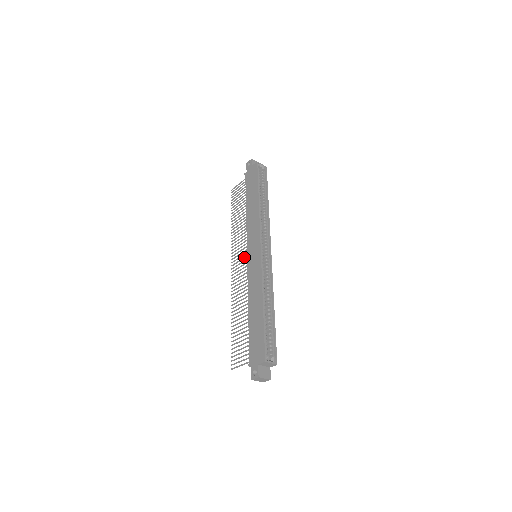
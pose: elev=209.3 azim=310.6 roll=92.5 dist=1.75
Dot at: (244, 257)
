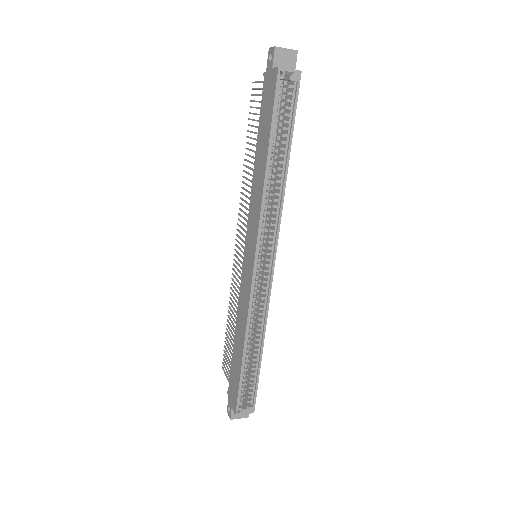
Dot at: (244, 243)
